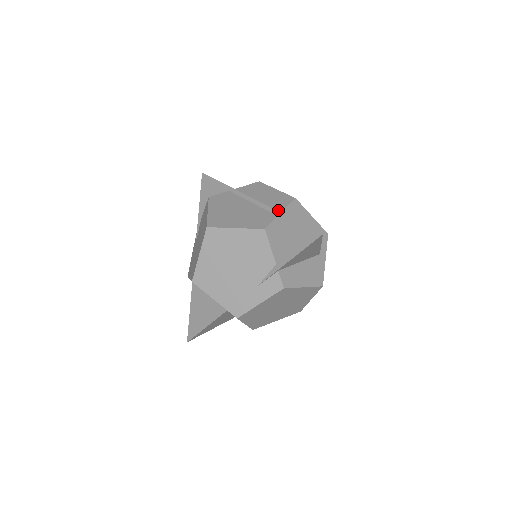
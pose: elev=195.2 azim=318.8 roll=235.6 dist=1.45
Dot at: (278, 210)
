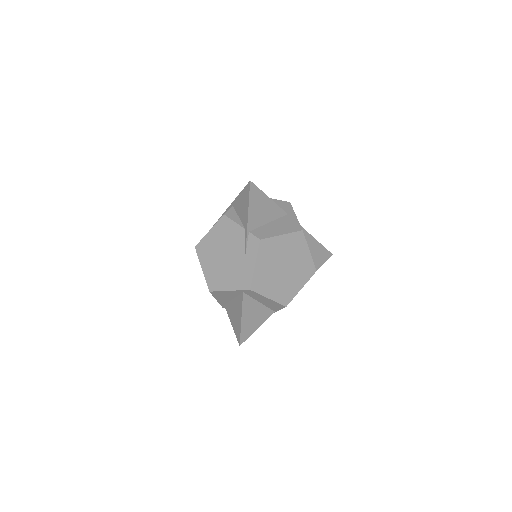
Dot at: occluded
